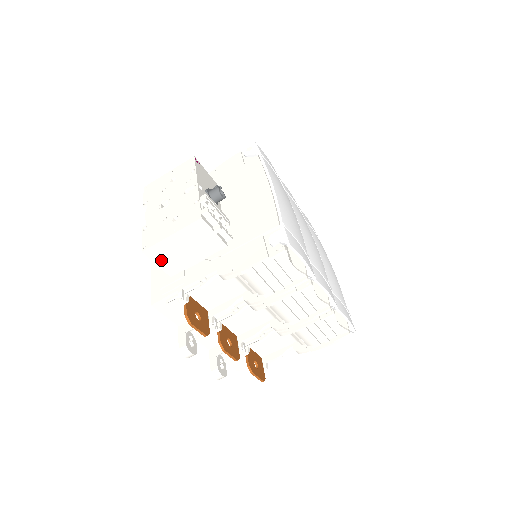
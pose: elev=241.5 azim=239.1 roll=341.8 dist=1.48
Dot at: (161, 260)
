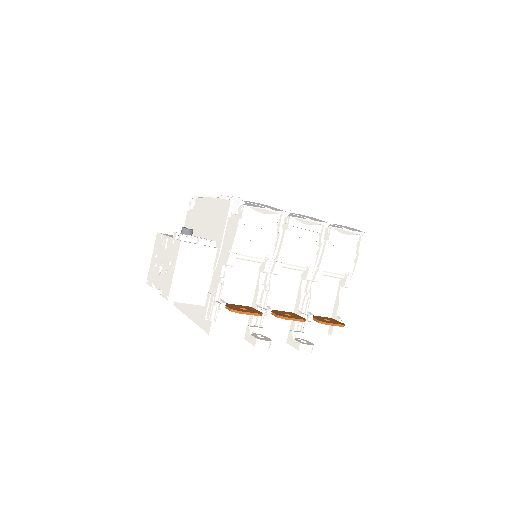
Dot at: (186, 297)
